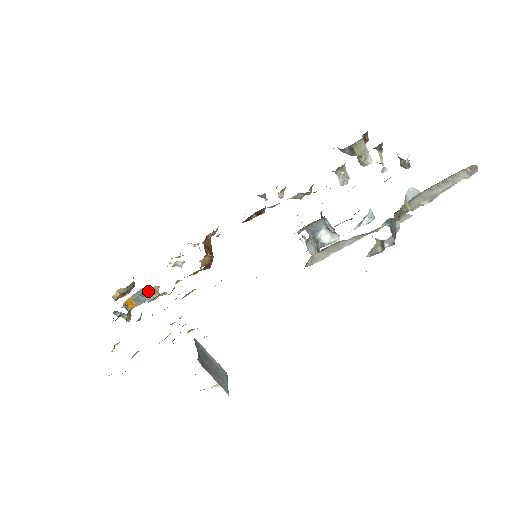
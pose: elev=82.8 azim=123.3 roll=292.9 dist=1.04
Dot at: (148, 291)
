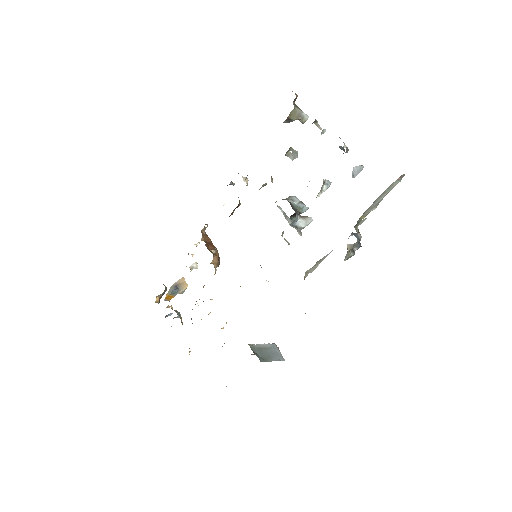
Dot at: (178, 286)
